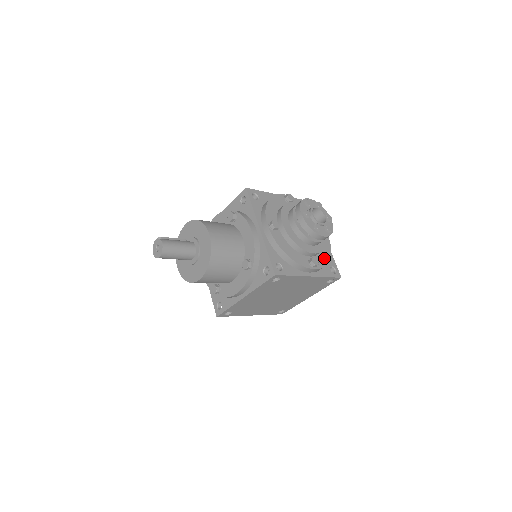
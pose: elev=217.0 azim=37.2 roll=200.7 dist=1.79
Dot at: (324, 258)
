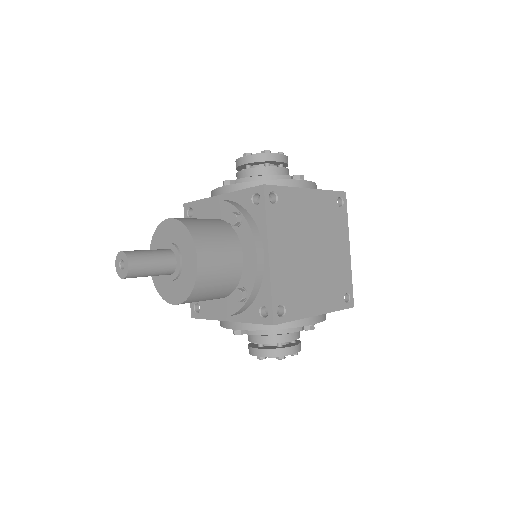
Dot at: occluded
